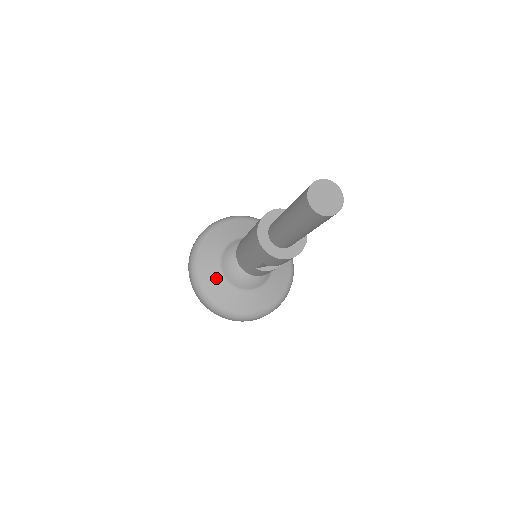
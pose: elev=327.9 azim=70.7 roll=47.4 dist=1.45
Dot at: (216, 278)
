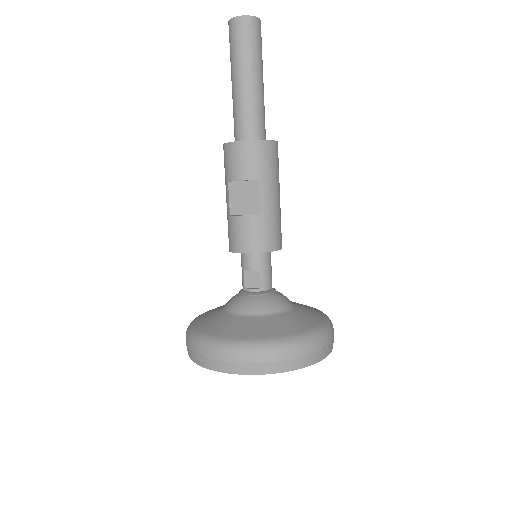
Dot at: (215, 310)
